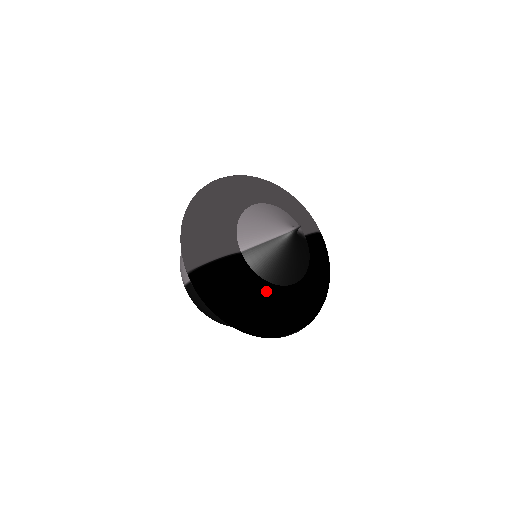
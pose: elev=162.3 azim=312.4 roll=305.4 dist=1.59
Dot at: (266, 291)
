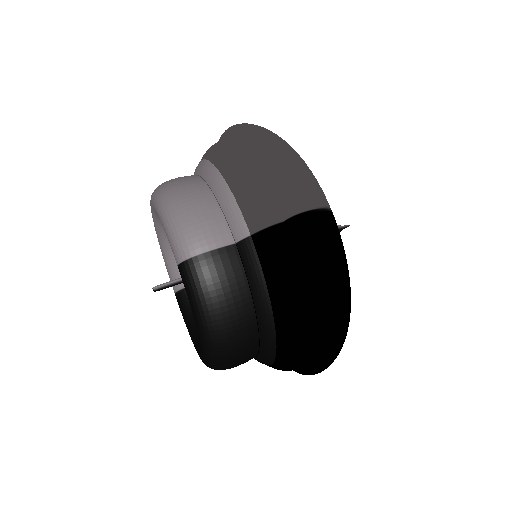
Dot at: occluded
